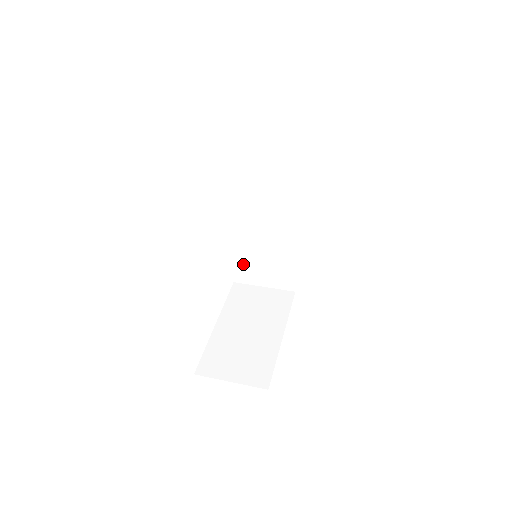
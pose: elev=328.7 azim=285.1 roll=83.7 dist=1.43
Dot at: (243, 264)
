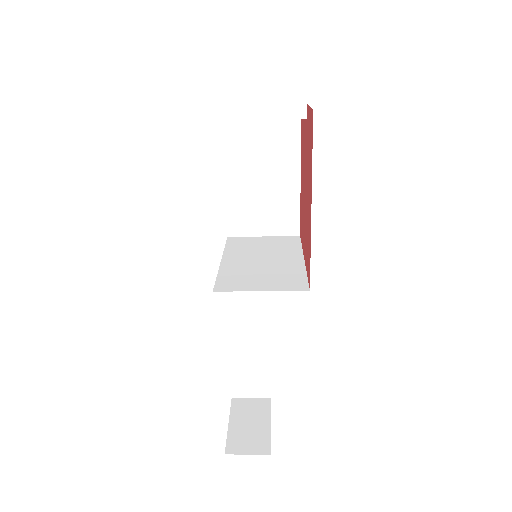
Dot at: (233, 275)
